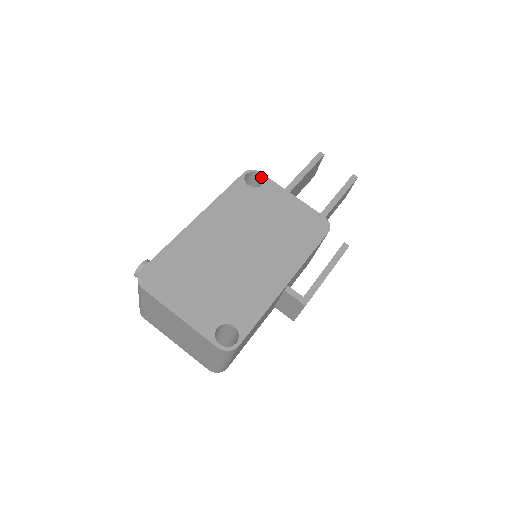
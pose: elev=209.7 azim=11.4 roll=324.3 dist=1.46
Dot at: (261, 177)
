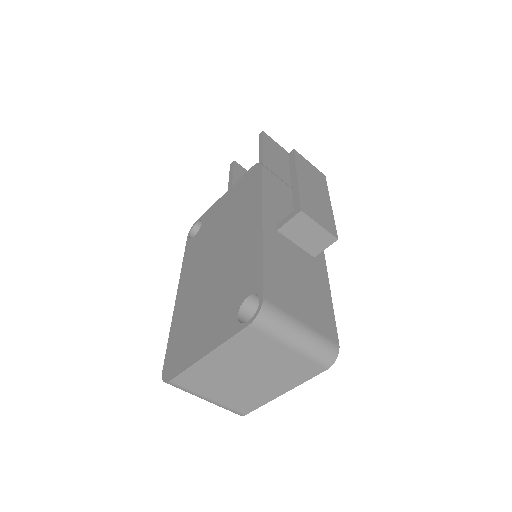
Dot at: (199, 222)
